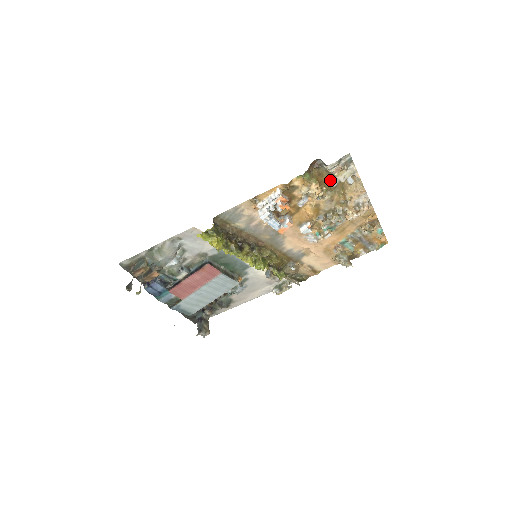
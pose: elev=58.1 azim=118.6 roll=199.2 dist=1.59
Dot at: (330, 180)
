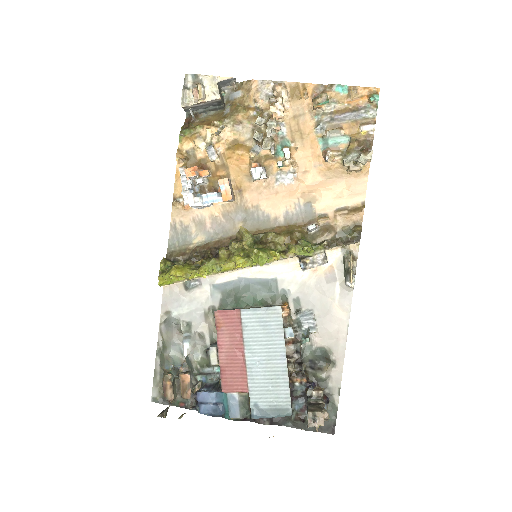
Dot at: (221, 116)
